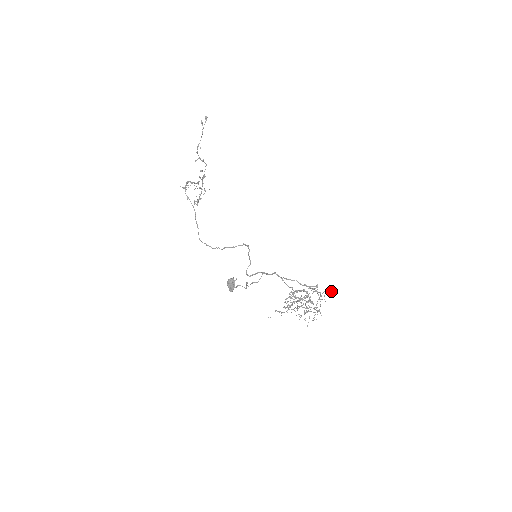
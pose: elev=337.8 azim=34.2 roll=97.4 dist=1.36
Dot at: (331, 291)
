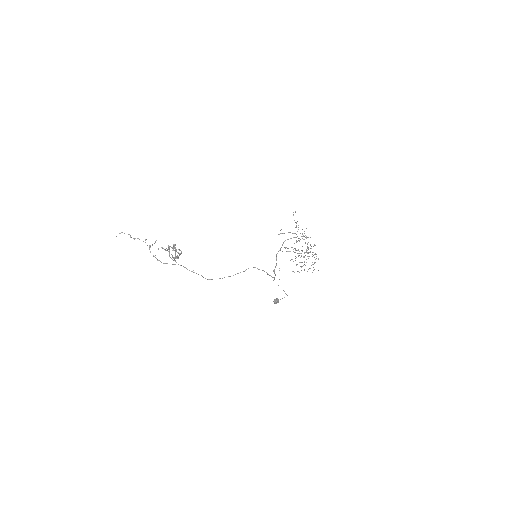
Dot at: occluded
